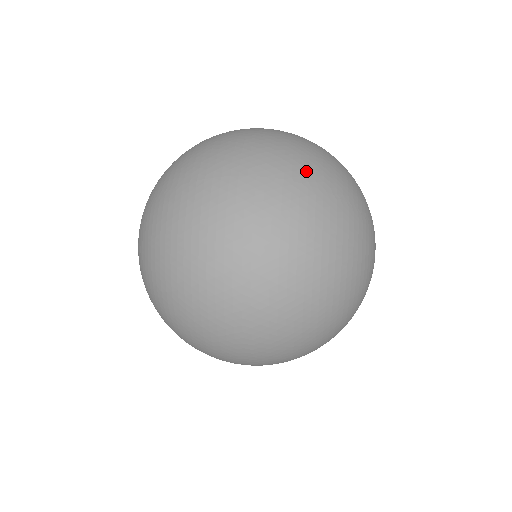
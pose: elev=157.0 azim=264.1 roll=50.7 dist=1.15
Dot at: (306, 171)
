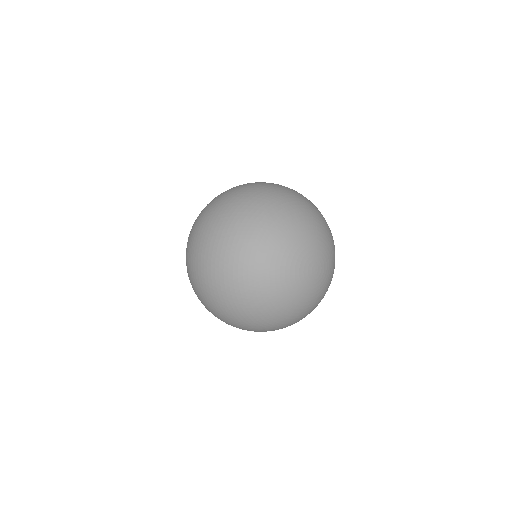
Dot at: (302, 195)
